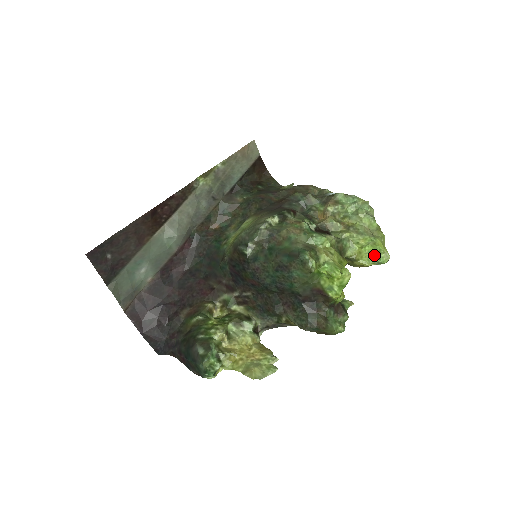
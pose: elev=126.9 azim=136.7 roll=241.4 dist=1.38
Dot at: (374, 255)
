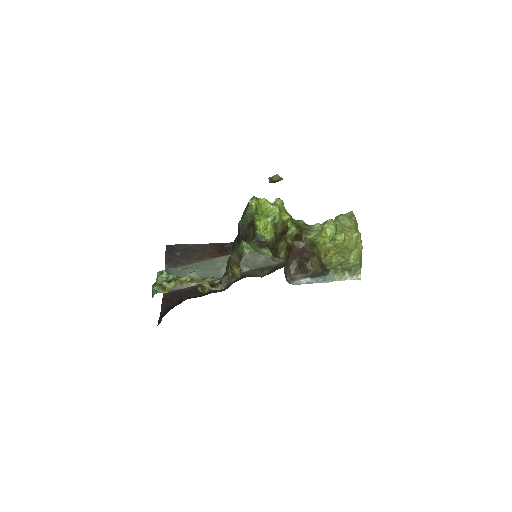
Dot at: occluded
